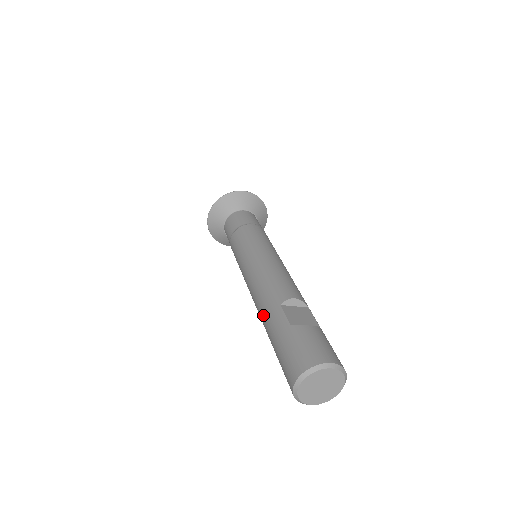
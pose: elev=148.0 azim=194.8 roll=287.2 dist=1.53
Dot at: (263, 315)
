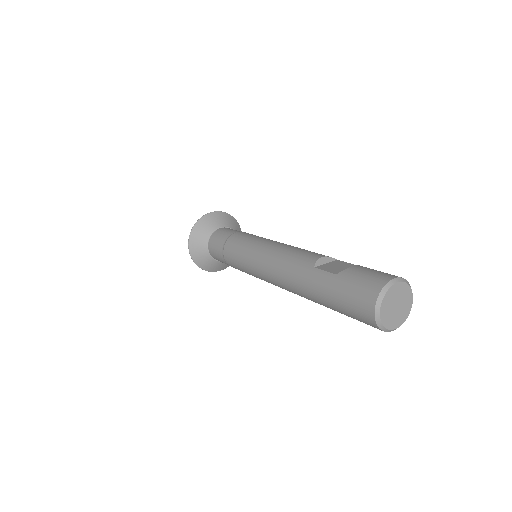
Dot at: (302, 287)
